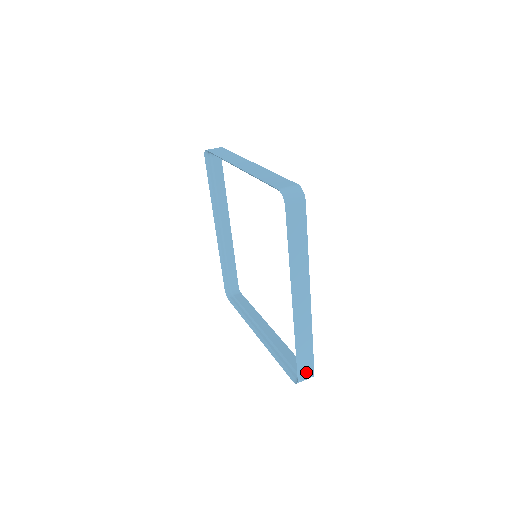
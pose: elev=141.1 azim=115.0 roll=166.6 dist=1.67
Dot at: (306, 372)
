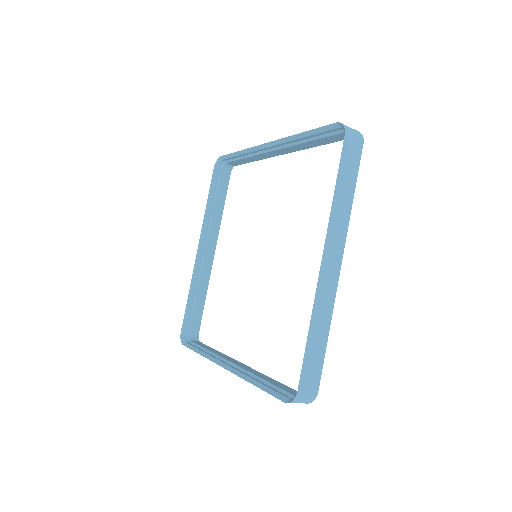
Dot at: (309, 384)
